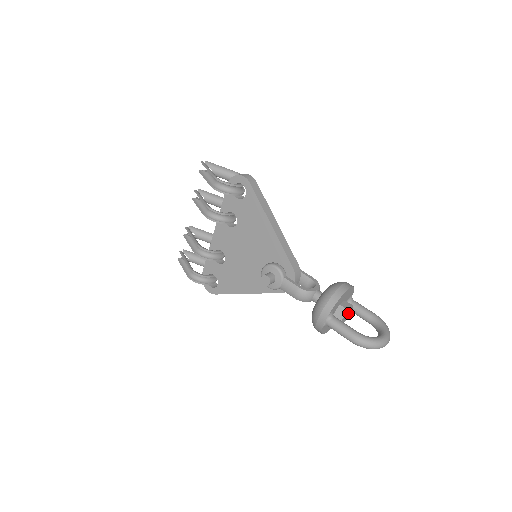
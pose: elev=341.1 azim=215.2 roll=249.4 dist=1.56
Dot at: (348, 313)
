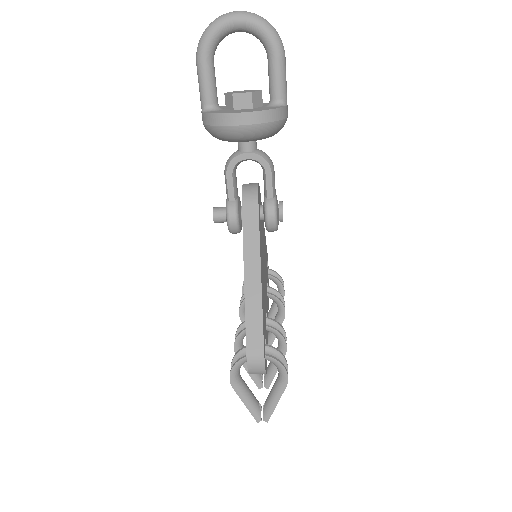
Dot at: occluded
